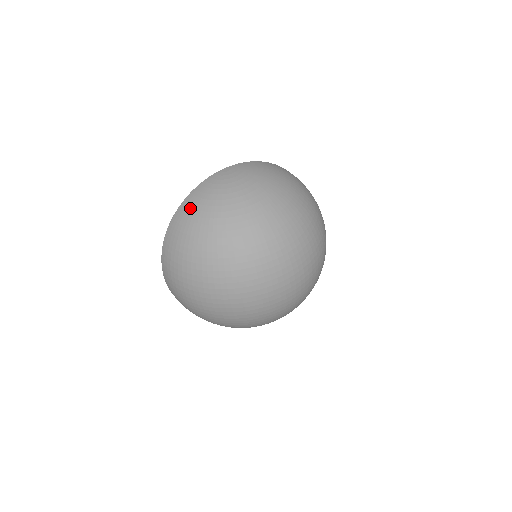
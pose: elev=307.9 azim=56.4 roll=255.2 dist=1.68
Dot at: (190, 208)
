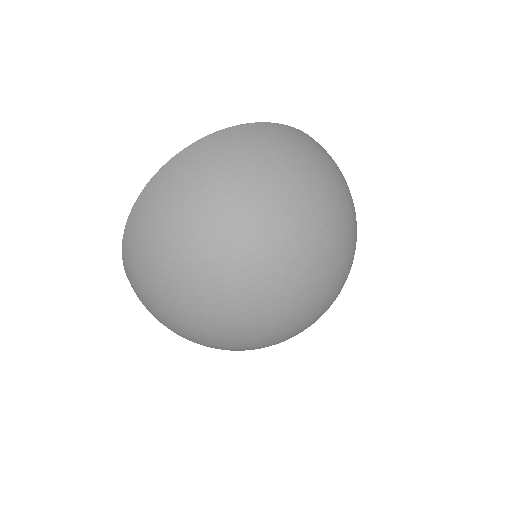
Dot at: (144, 212)
